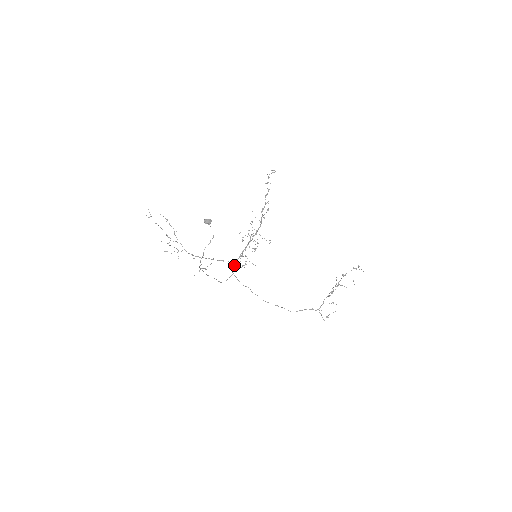
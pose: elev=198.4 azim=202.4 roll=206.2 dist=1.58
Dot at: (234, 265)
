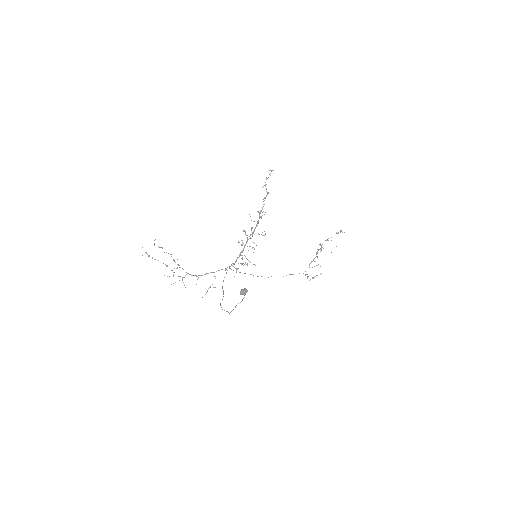
Dot at: (236, 269)
